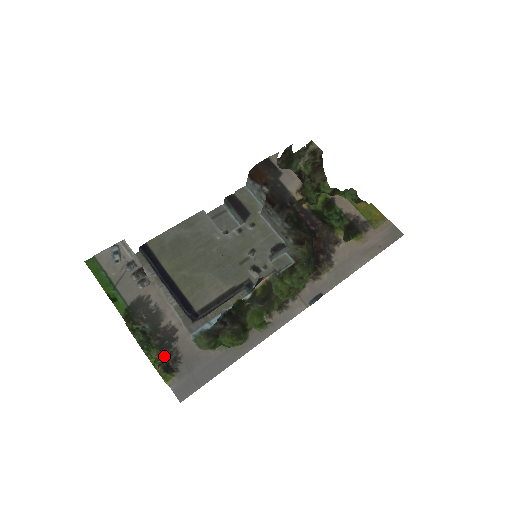
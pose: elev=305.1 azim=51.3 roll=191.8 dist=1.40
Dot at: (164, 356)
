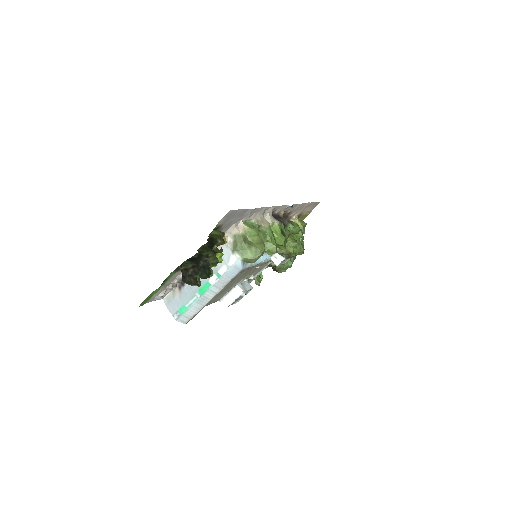
Dot at: (210, 238)
